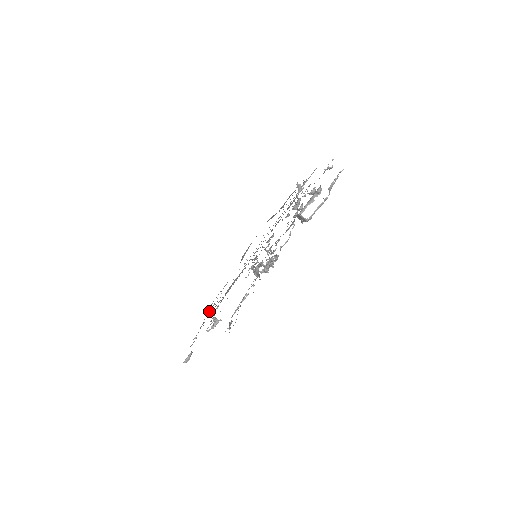
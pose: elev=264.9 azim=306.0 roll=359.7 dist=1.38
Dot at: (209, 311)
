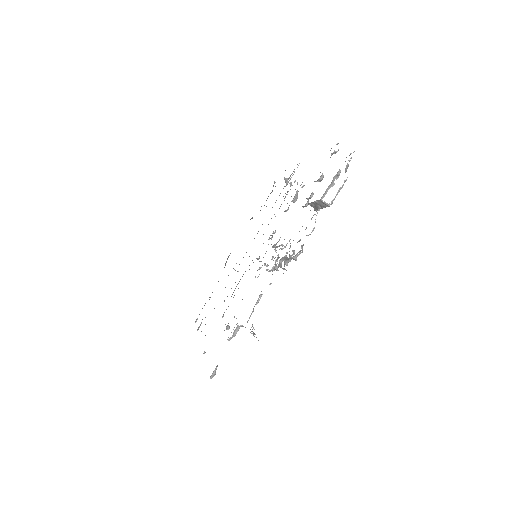
Dot at: (200, 325)
